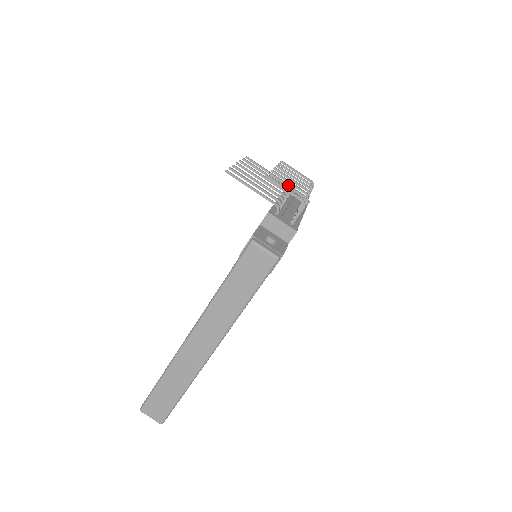
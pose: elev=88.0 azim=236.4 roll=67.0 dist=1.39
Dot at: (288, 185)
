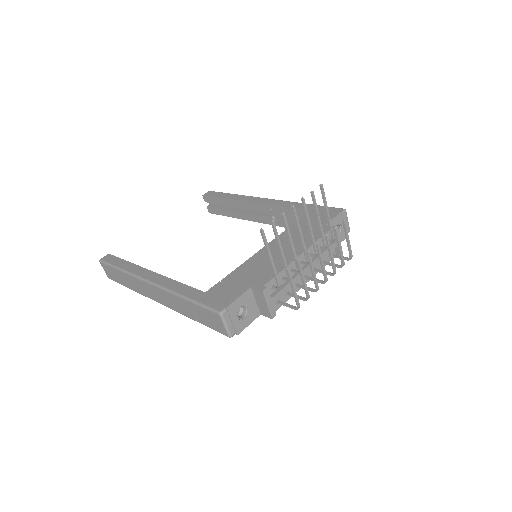
Dot at: (303, 281)
